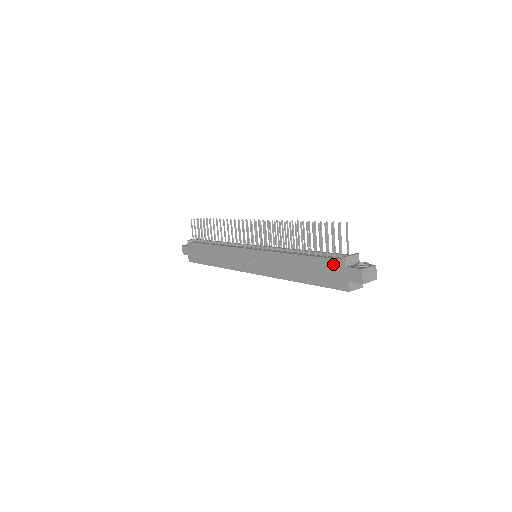
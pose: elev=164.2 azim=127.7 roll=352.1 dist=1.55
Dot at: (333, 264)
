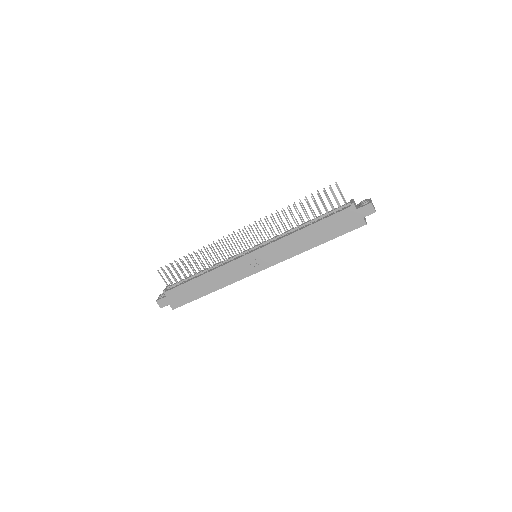
Dot at: (345, 214)
